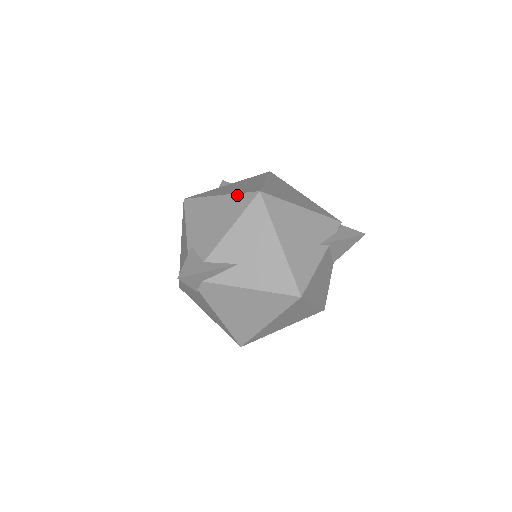
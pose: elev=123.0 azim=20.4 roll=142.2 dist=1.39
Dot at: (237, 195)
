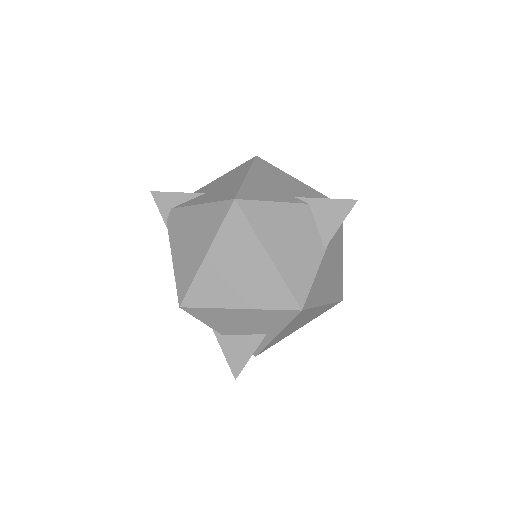
Dot at: occluded
